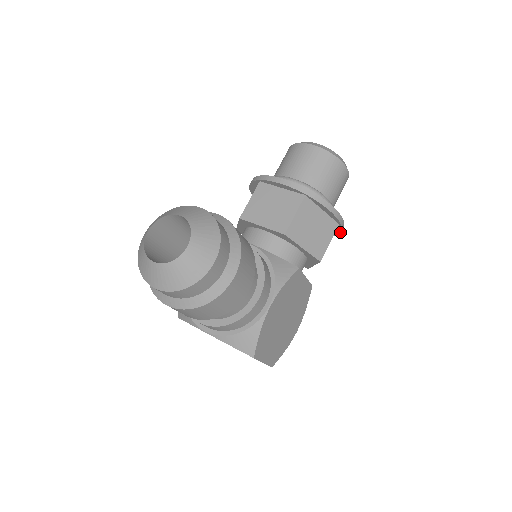
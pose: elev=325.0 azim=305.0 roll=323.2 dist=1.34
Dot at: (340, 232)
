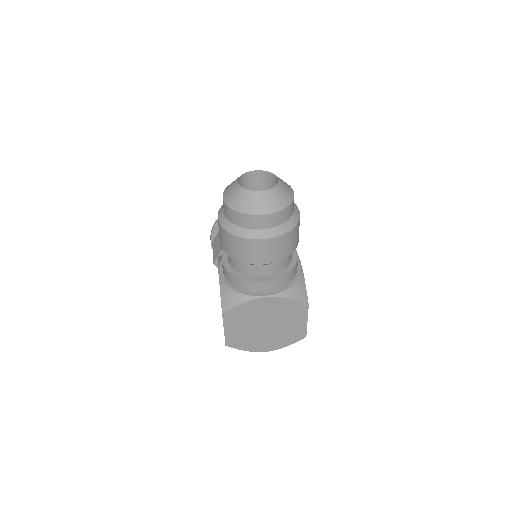
Dot at: occluded
